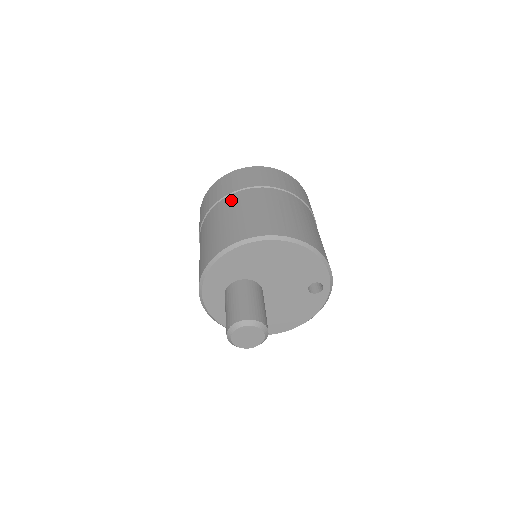
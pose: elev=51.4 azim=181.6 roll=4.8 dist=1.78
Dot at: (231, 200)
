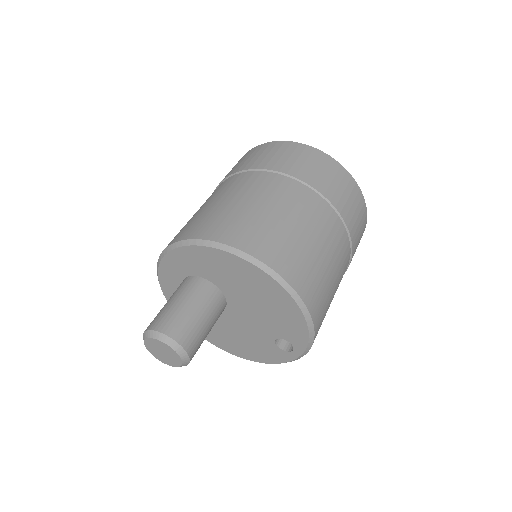
Dot at: (268, 181)
